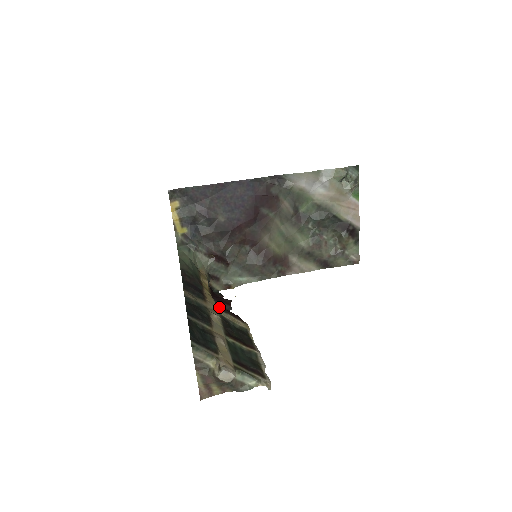
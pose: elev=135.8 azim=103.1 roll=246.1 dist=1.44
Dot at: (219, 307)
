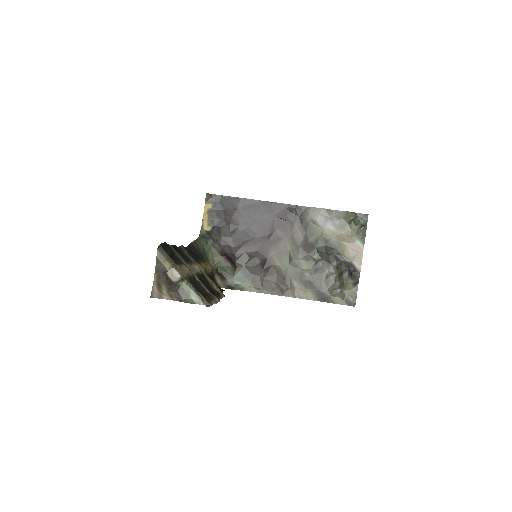
Dot at: (206, 273)
